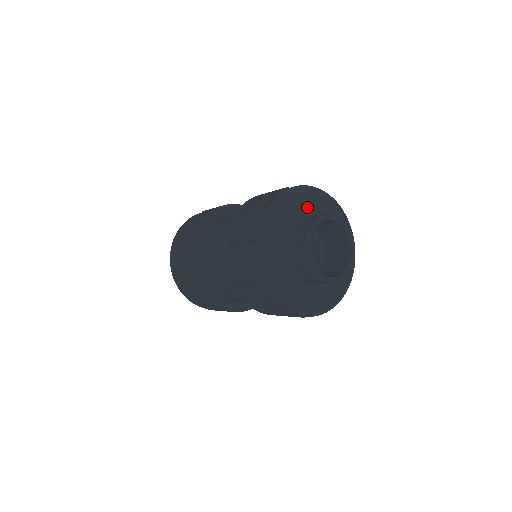
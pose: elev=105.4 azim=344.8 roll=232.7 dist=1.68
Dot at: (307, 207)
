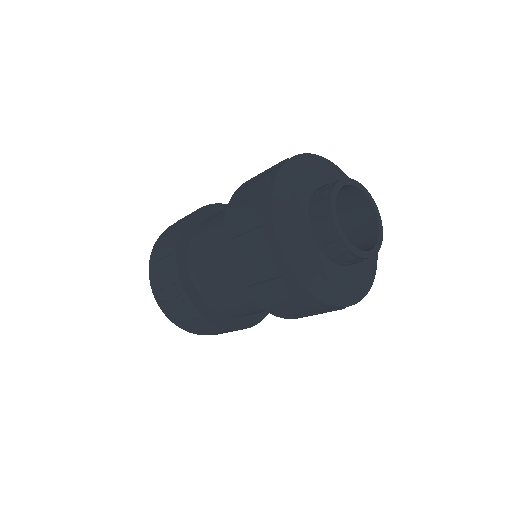
Dot at: (300, 204)
